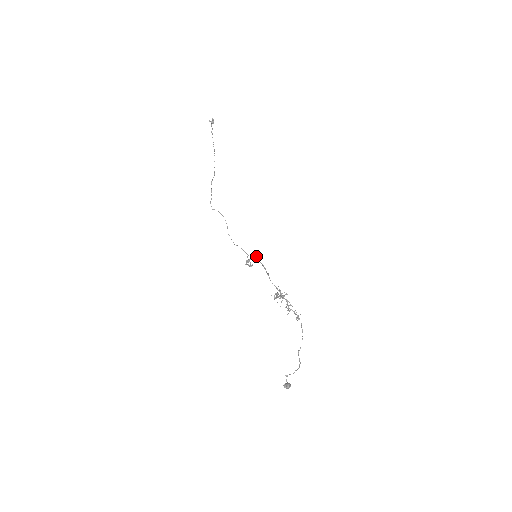
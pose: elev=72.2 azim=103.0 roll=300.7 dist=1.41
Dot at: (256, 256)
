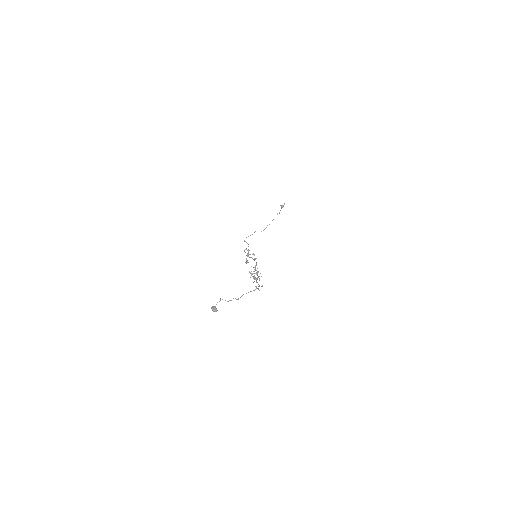
Dot at: occluded
